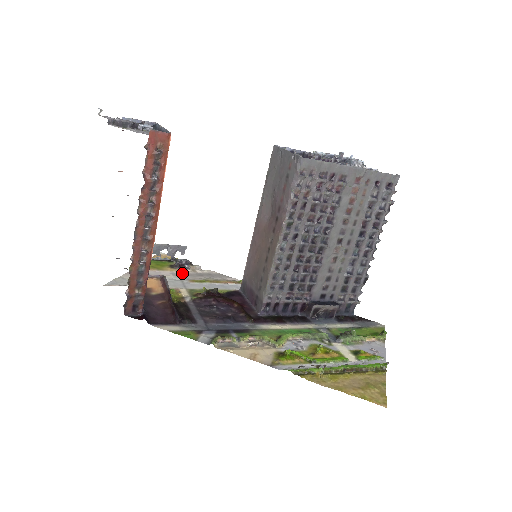
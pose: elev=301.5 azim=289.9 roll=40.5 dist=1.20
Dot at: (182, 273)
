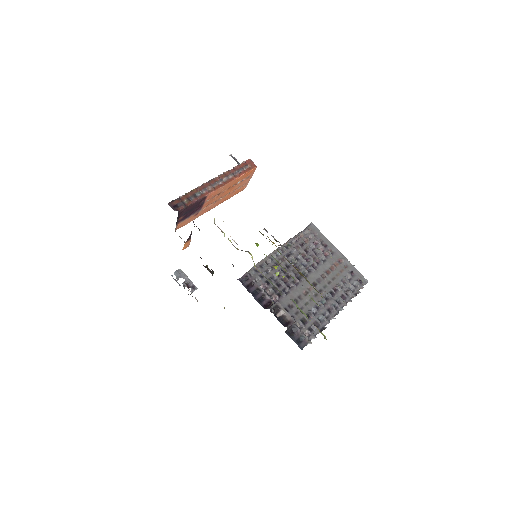
Dot at: occluded
